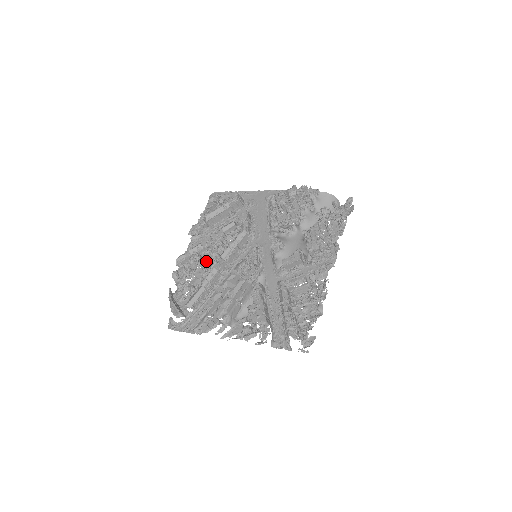
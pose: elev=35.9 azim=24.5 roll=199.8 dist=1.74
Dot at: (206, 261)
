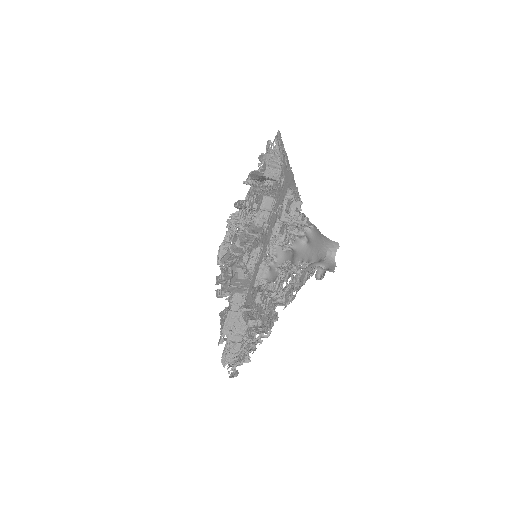
Dot at: occluded
